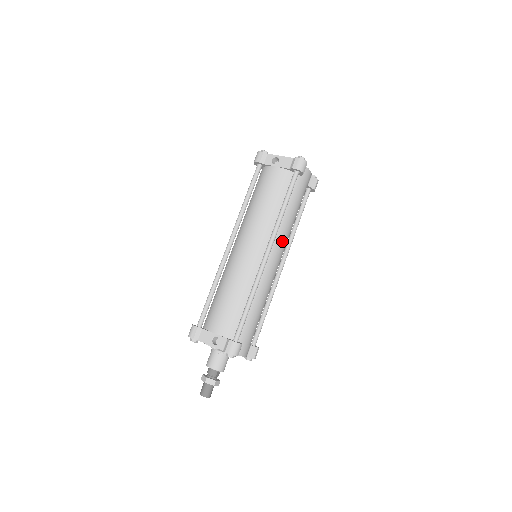
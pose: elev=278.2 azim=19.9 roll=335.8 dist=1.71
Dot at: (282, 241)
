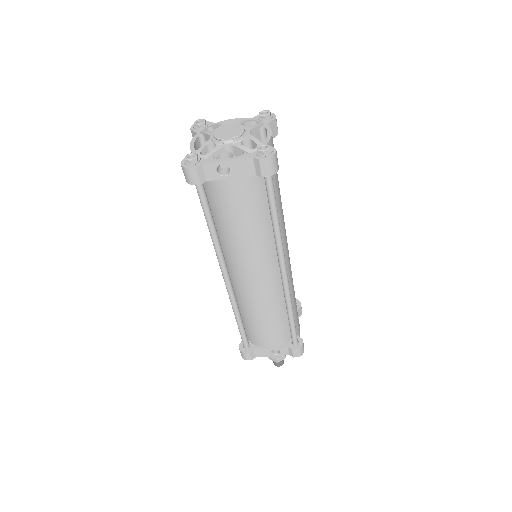
Dot at: (285, 237)
